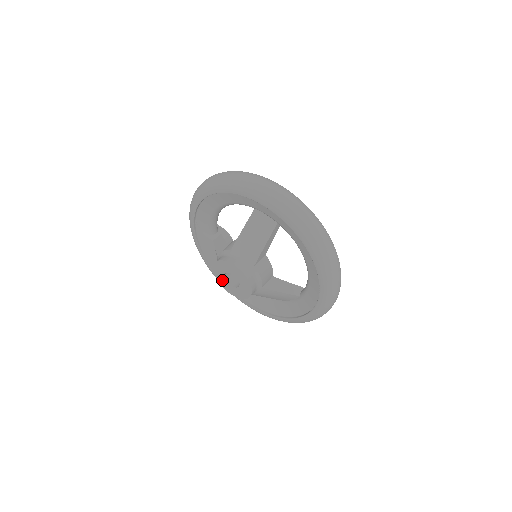
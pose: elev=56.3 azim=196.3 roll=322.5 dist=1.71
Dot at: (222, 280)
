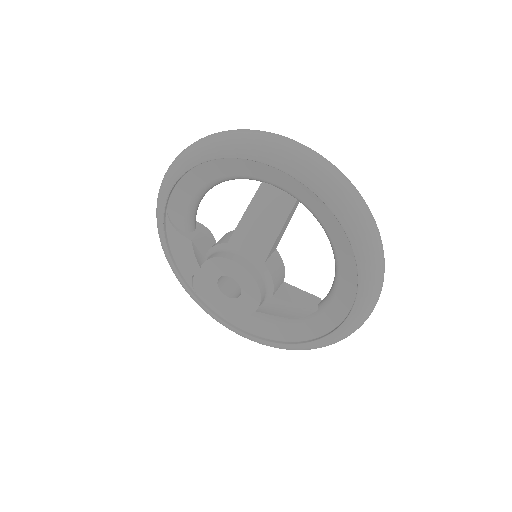
Dot at: (212, 289)
